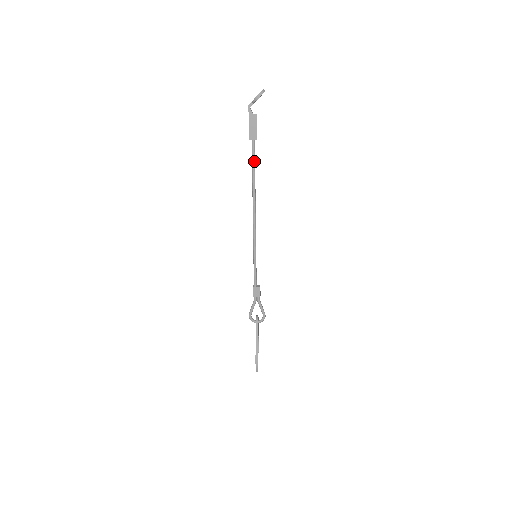
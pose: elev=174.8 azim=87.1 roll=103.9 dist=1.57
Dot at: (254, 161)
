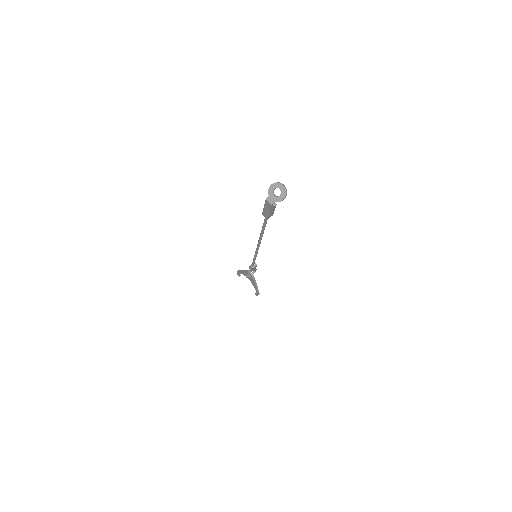
Dot at: occluded
